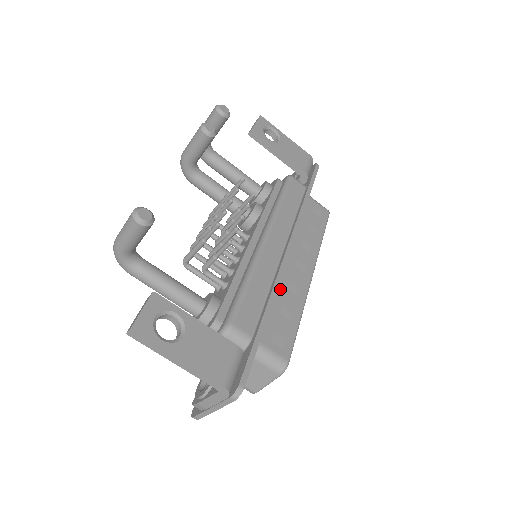
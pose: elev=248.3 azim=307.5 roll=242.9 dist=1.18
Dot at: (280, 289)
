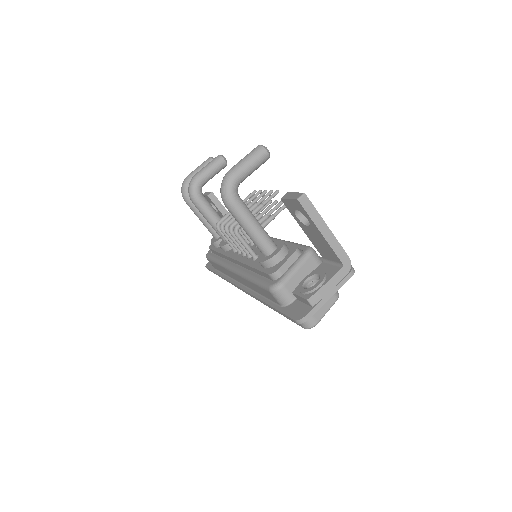
Dot at: occluded
